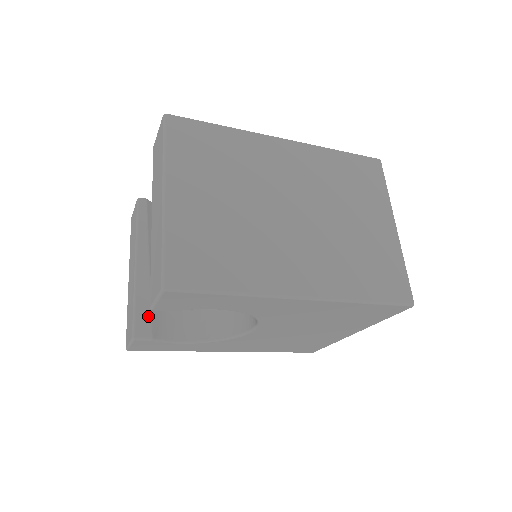
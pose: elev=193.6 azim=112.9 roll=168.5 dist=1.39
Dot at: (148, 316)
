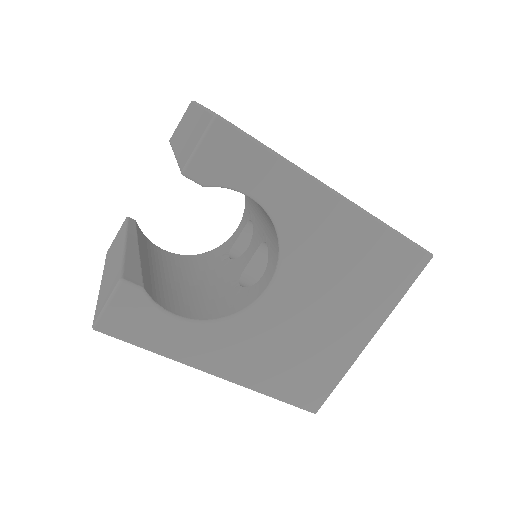
Dot at: (138, 273)
